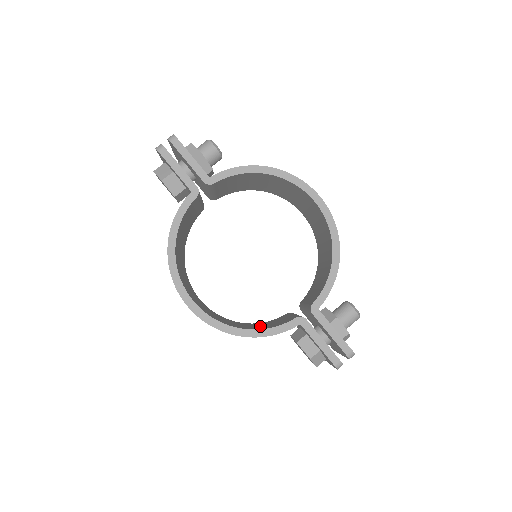
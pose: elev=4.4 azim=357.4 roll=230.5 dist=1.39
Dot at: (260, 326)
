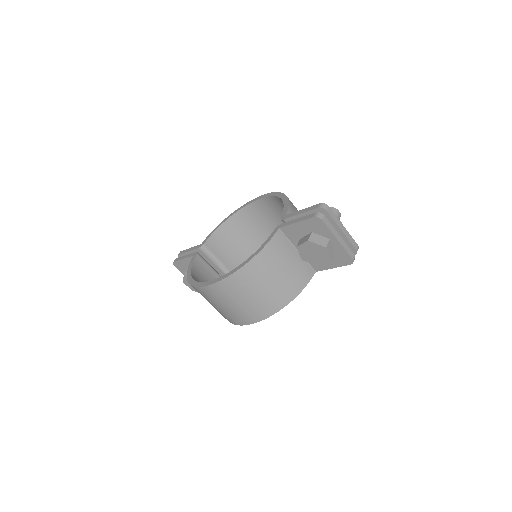
Dot at: occluded
